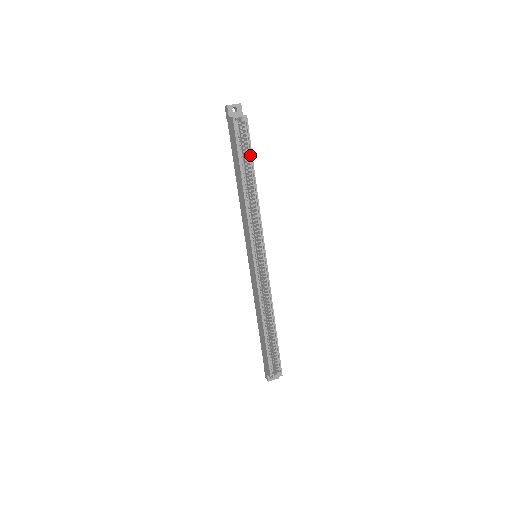
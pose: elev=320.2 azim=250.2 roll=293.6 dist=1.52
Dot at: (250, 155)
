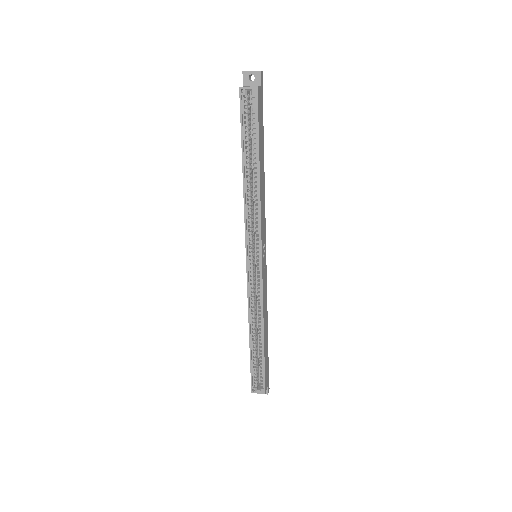
Dot at: (257, 137)
